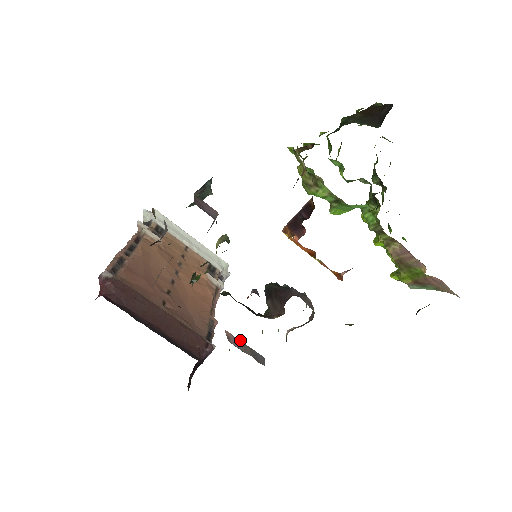
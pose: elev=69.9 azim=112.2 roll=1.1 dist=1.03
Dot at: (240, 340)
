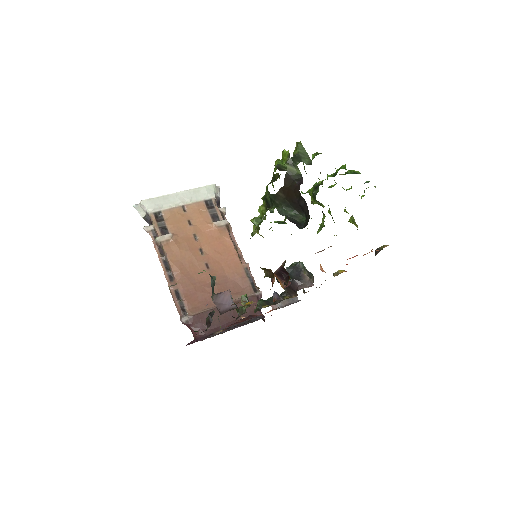
Dot at: occluded
